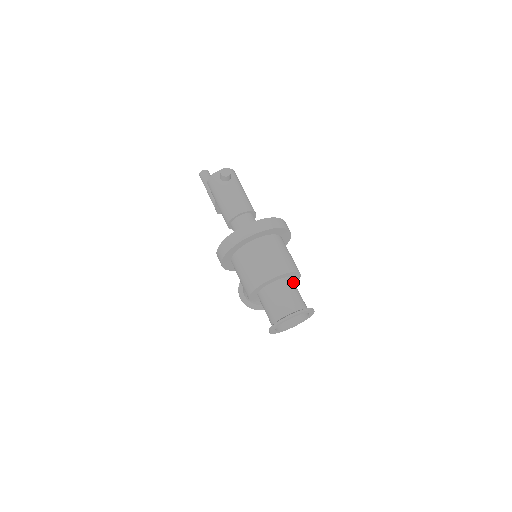
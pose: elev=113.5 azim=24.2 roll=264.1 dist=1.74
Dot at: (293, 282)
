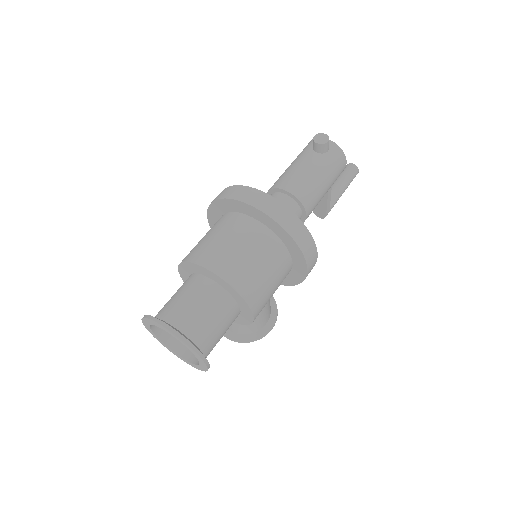
Dot at: (228, 304)
